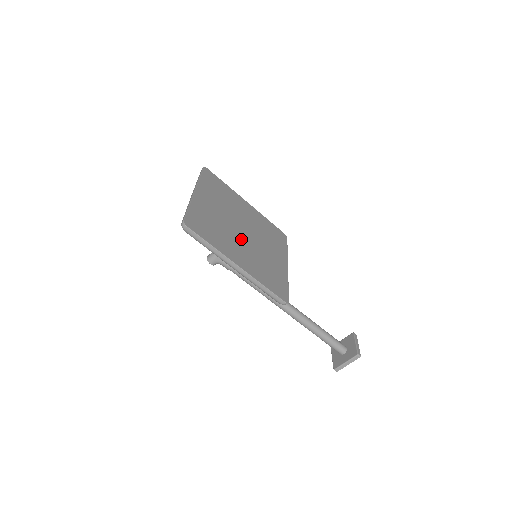
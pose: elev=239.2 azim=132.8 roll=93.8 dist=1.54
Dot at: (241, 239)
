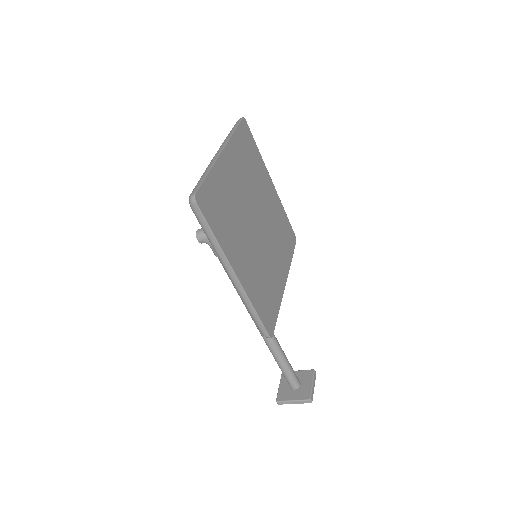
Dot at: (251, 235)
